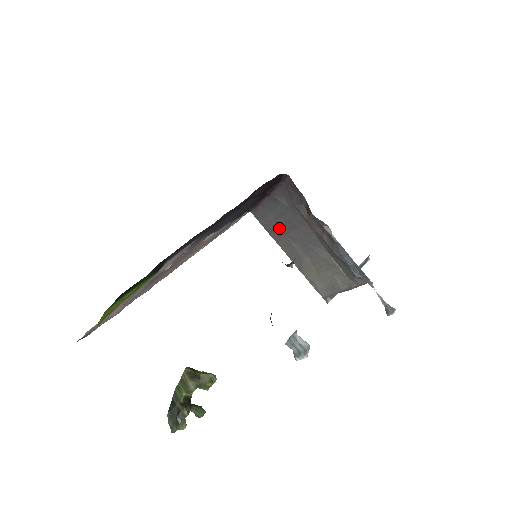
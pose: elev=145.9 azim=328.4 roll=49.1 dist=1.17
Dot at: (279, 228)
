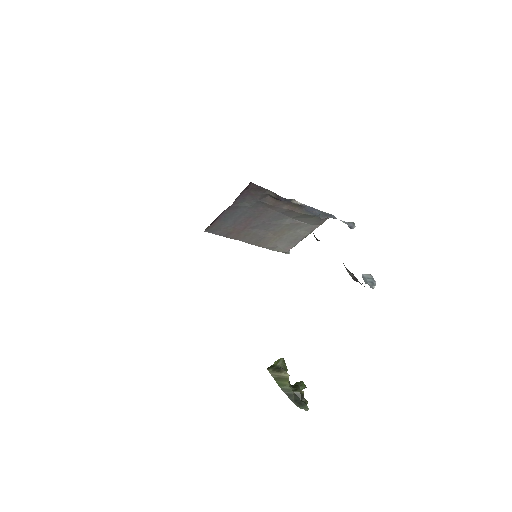
Dot at: (238, 227)
